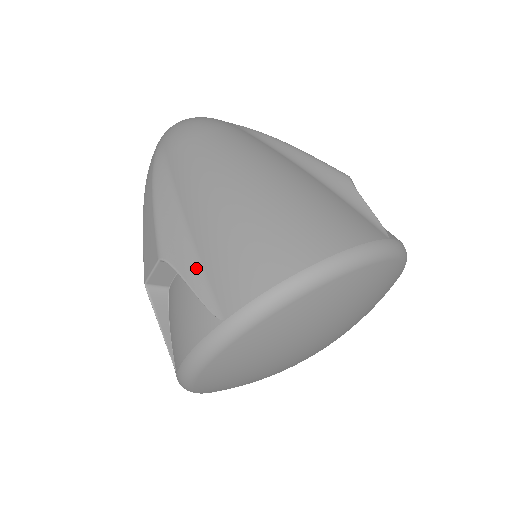
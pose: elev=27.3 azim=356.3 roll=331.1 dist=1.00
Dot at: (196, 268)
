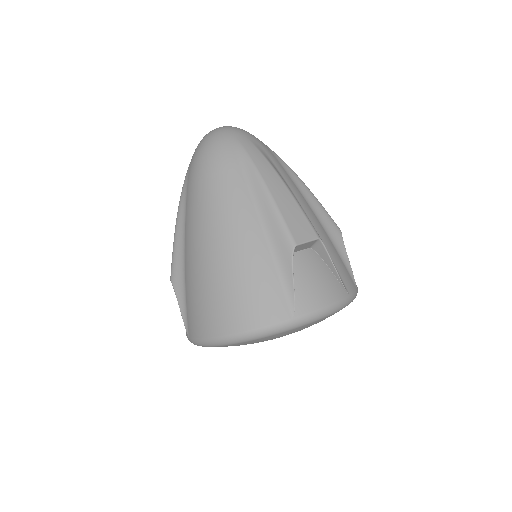
Dot at: (184, 296)
